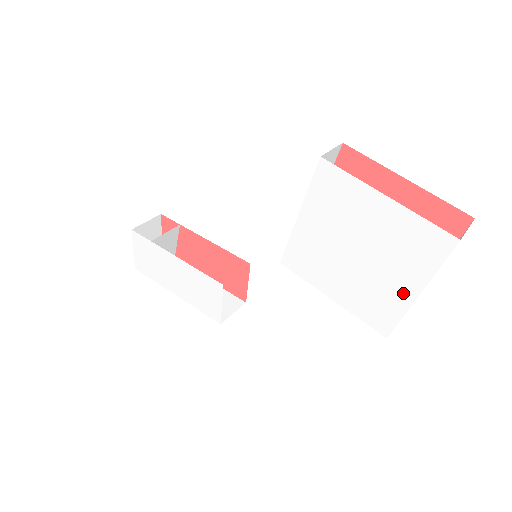
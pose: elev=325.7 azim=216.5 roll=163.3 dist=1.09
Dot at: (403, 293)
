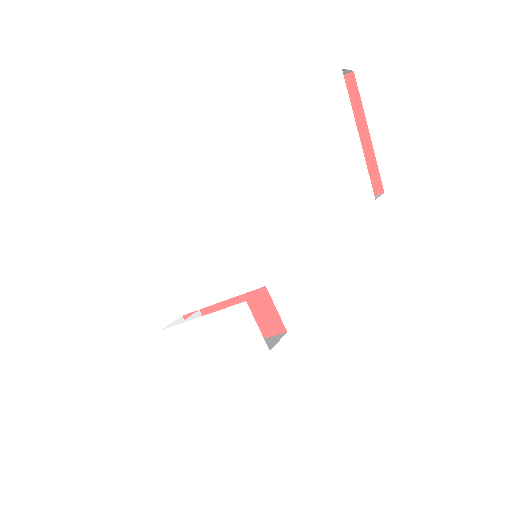
Dot at: (349, 147)
